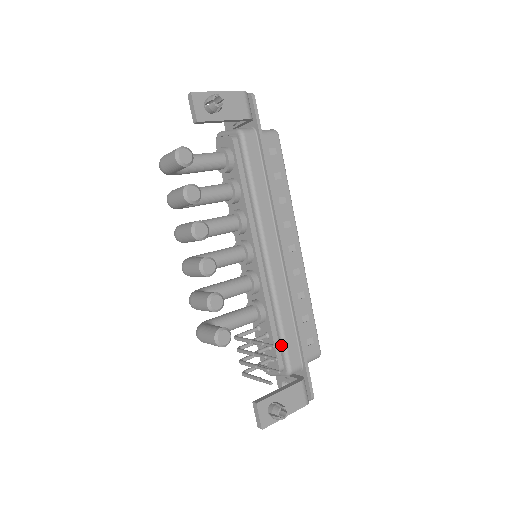
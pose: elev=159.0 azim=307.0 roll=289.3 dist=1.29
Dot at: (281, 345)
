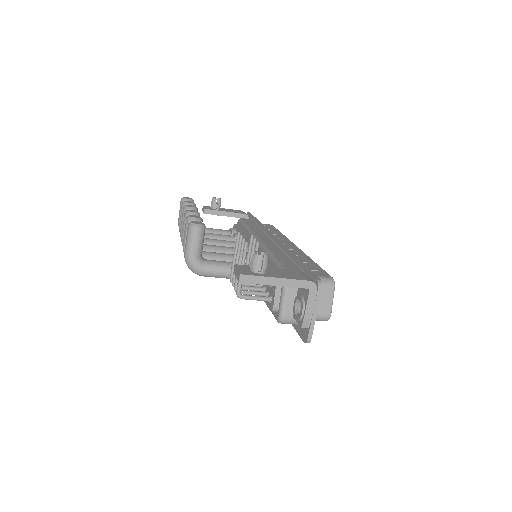
Dot at: (275, 265)
